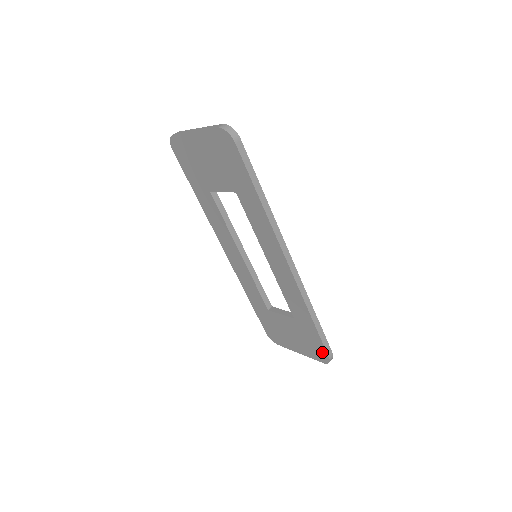
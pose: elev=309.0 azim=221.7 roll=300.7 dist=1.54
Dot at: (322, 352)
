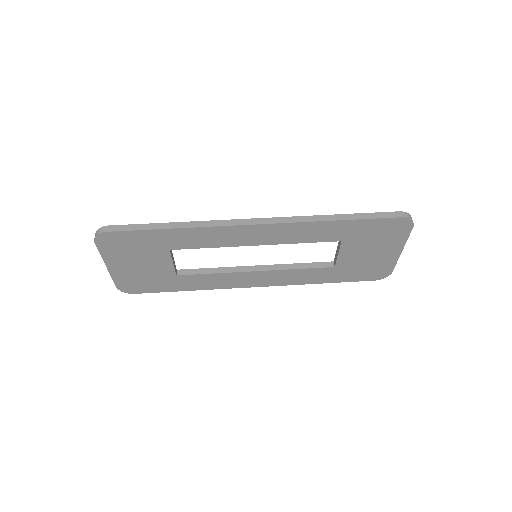
Dot at: (393, 223)
